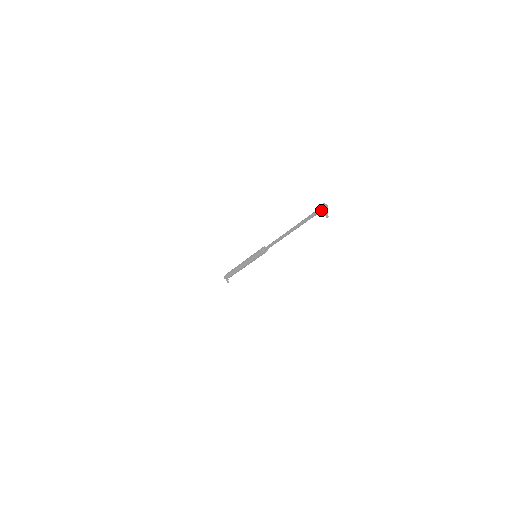
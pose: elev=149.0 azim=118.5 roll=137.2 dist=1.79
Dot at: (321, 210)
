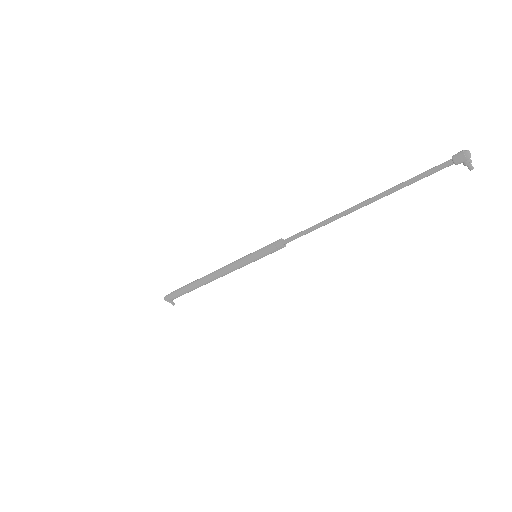
Dot at: (463, 161)
